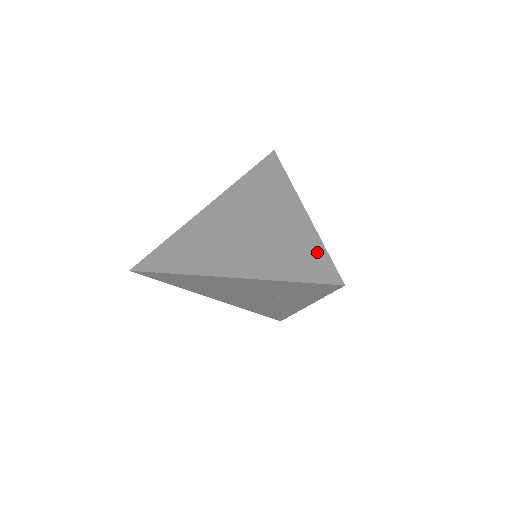
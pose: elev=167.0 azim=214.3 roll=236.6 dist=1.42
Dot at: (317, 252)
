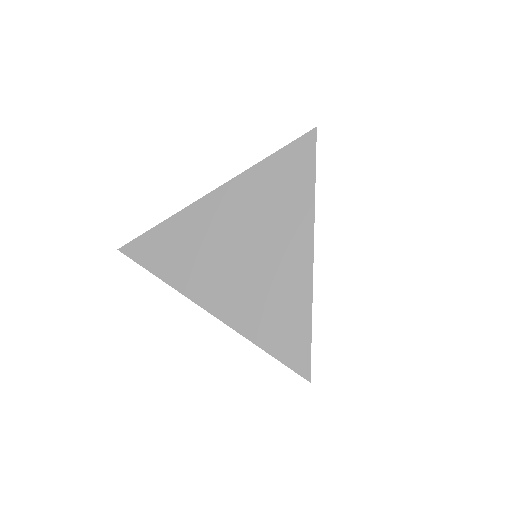
Dot at: (301, 326)
